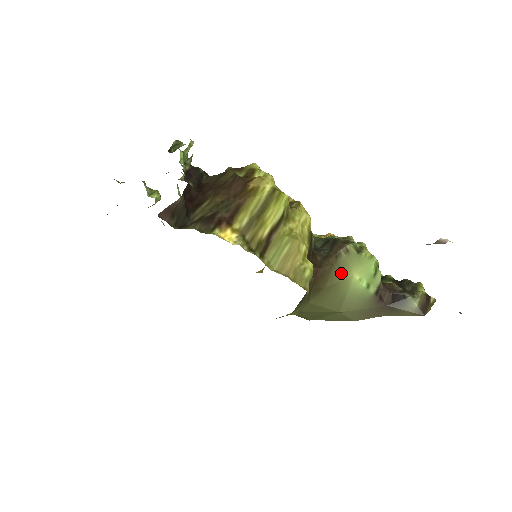
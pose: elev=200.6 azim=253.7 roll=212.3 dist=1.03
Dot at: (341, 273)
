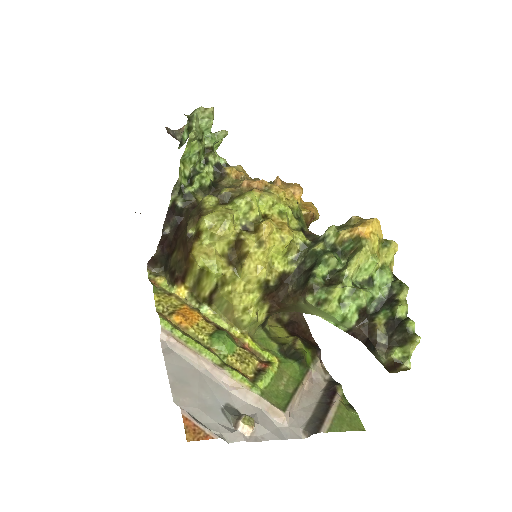
Dot at: (305, 310)
